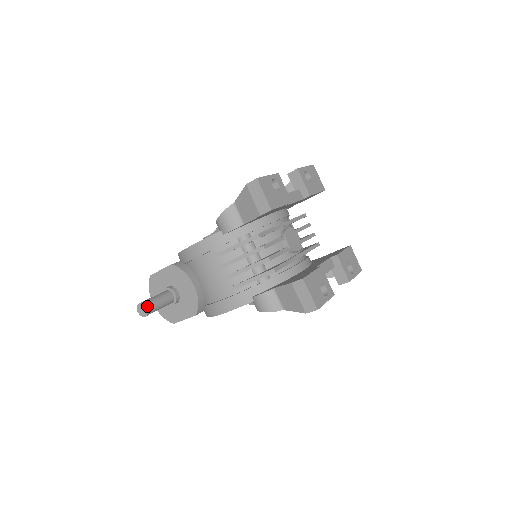
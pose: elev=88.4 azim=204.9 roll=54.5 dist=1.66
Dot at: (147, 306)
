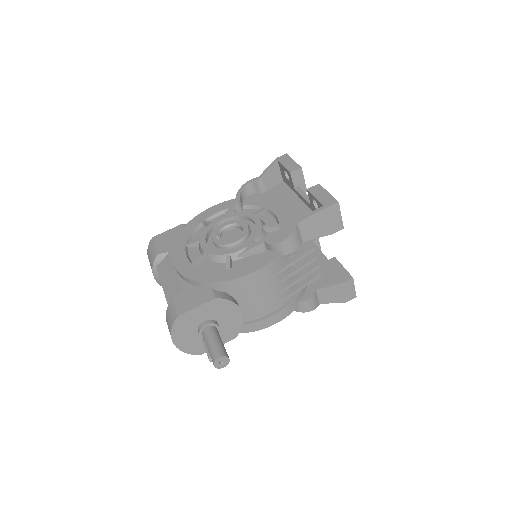
Dot at: (228, 356)
